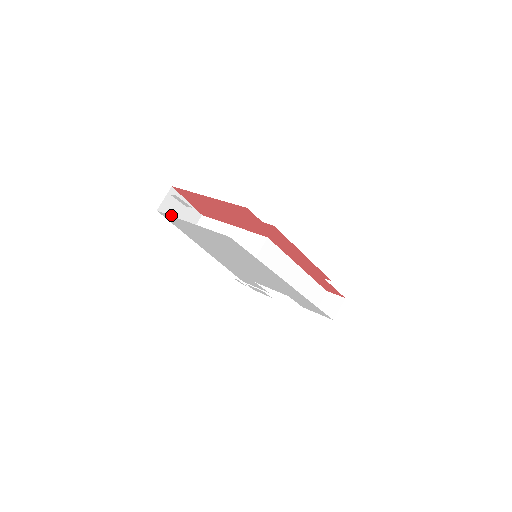
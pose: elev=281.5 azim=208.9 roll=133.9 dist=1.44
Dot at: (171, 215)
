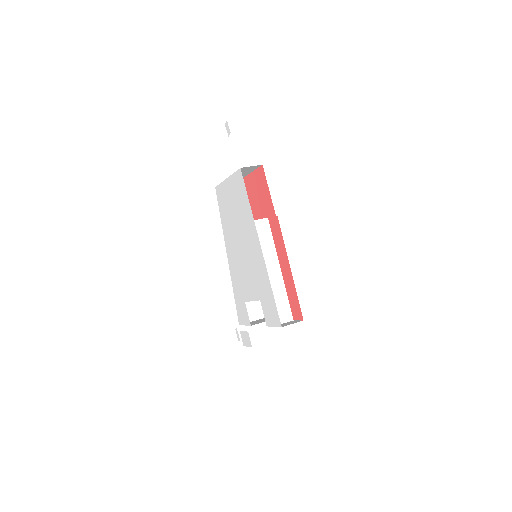
Dot at: occluded
